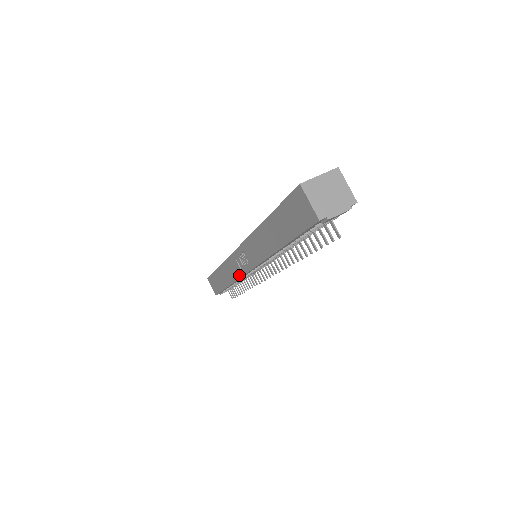
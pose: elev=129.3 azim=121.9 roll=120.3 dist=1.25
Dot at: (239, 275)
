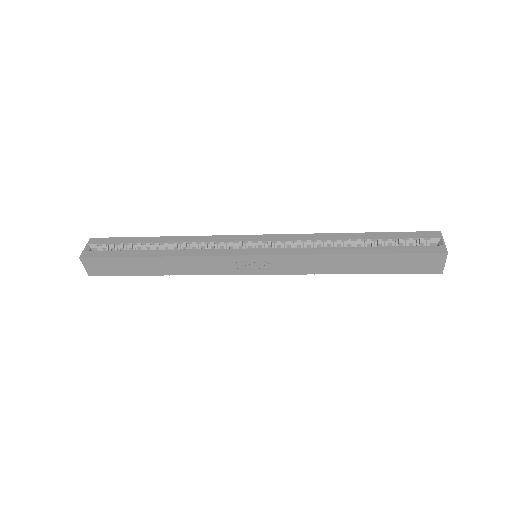
Dot at: (224, 273)
